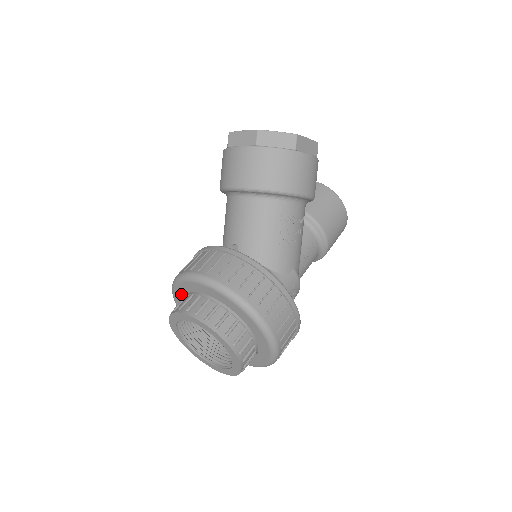
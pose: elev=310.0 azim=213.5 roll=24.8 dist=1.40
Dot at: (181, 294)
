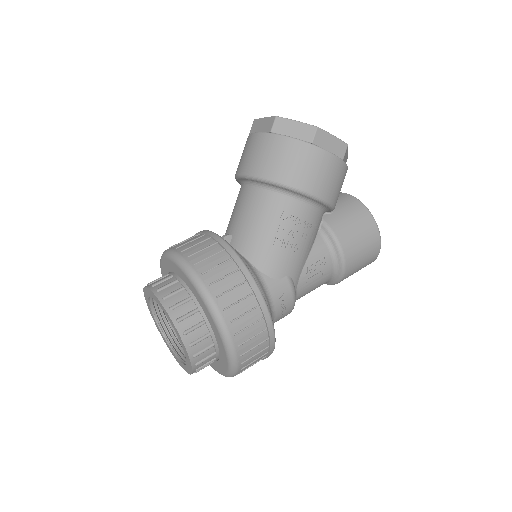
Dot at: (165, 274)
